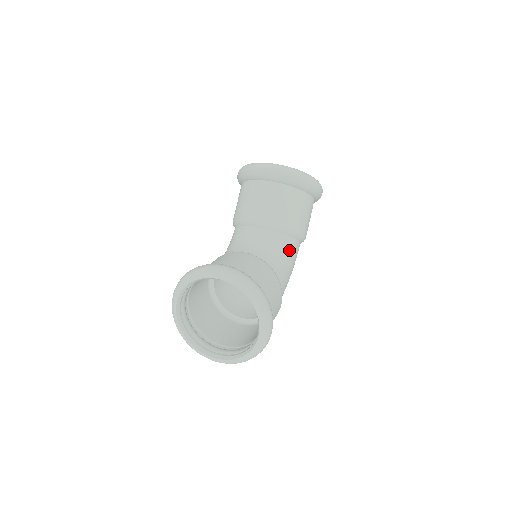
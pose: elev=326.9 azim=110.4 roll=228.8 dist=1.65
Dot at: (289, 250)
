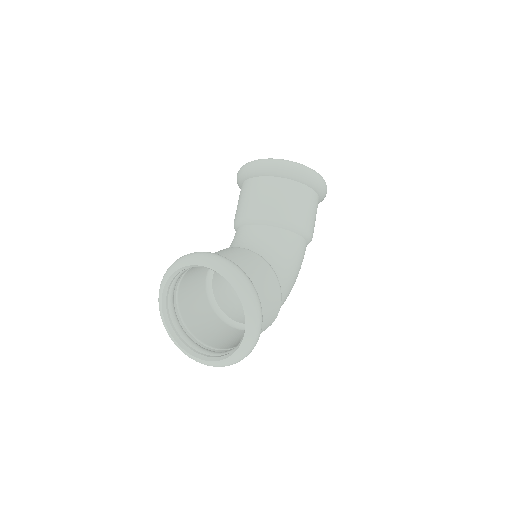
Dot at: (290, 246)
